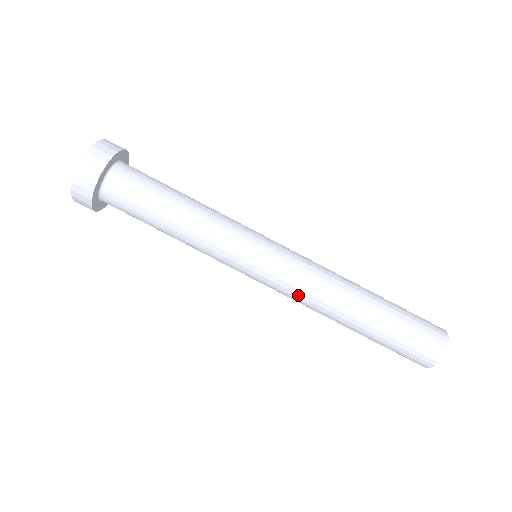
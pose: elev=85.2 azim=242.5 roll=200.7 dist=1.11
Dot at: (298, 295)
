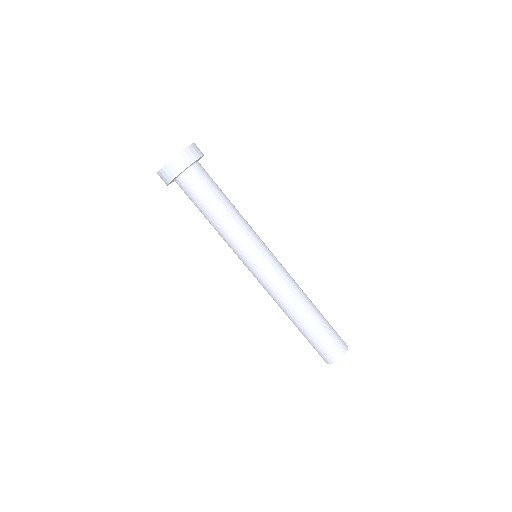
Dot at: occluded
